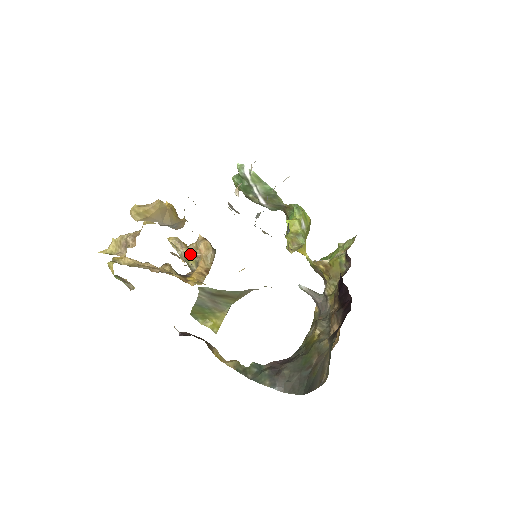
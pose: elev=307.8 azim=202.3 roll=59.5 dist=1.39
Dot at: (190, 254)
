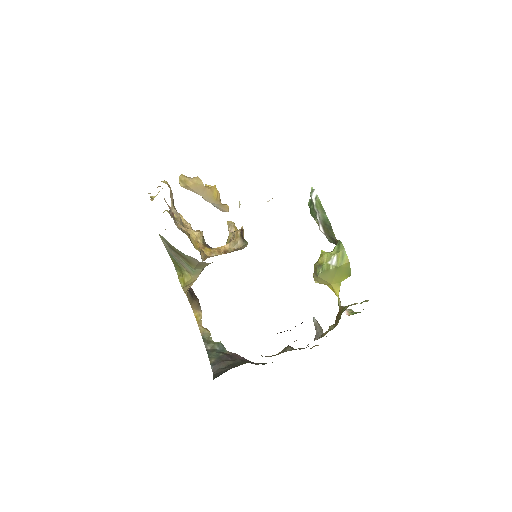
Dot at: (230, 237)
